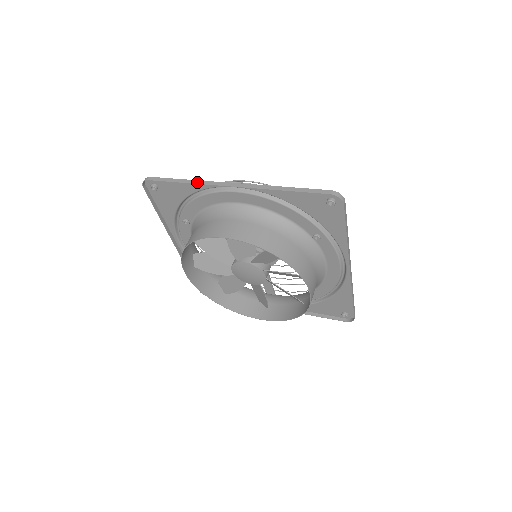
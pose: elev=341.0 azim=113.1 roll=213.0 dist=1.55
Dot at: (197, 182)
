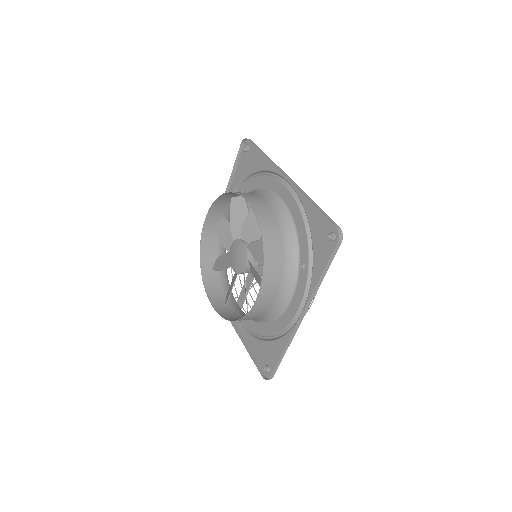
Dot at: (271, 160)
